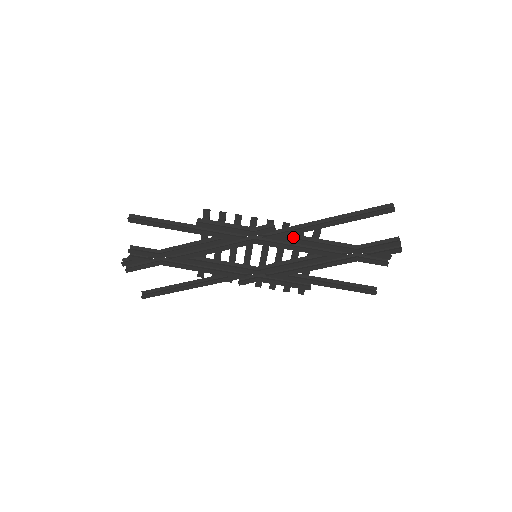
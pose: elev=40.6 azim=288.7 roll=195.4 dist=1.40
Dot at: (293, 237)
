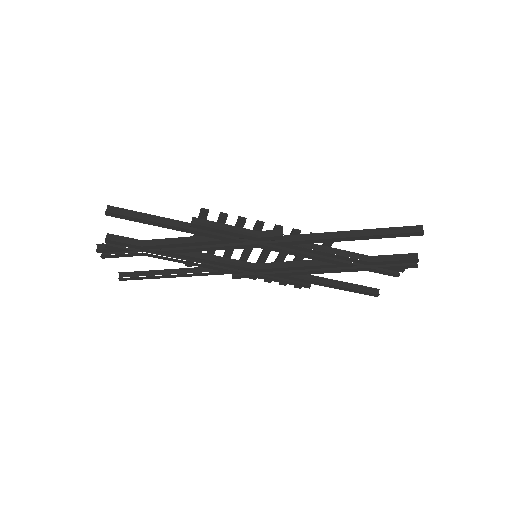
Dot at: occluded
